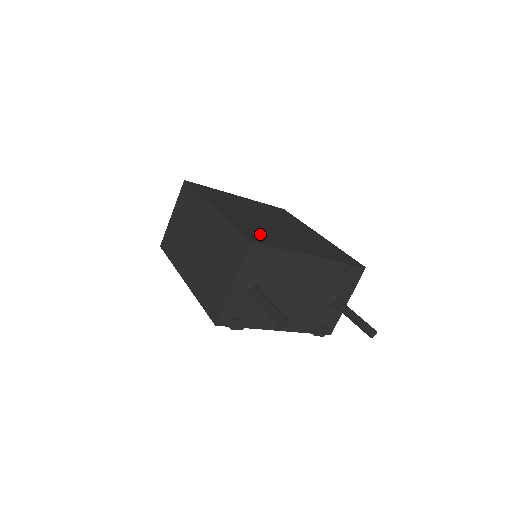
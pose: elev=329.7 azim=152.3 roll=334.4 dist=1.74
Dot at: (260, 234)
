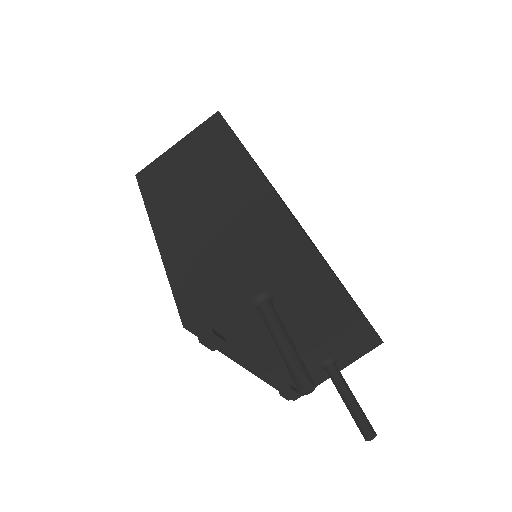
Dot at: occluded
